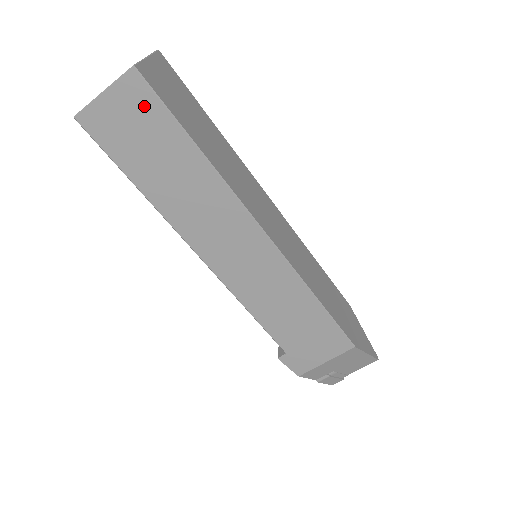
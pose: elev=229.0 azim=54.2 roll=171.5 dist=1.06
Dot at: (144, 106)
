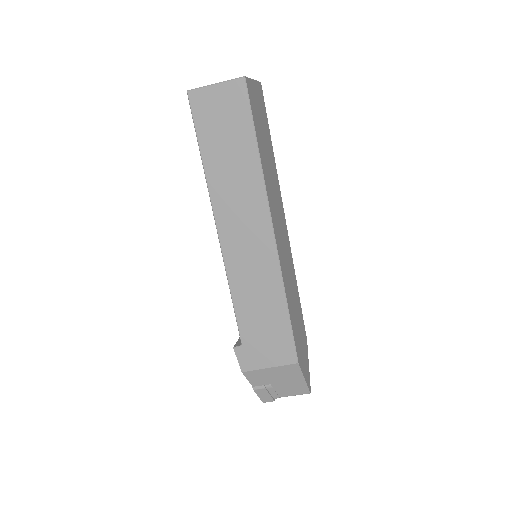
Dot at: (237, 105)
